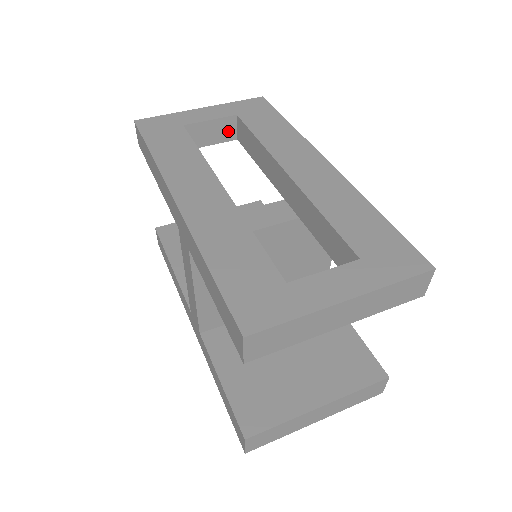
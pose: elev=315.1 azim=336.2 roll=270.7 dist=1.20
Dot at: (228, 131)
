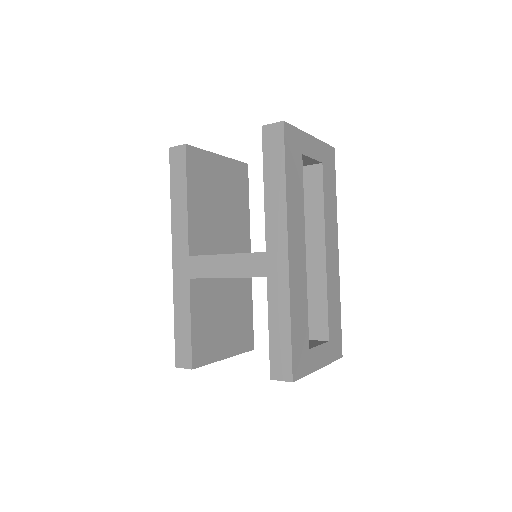
Dot at: (307, 163)
